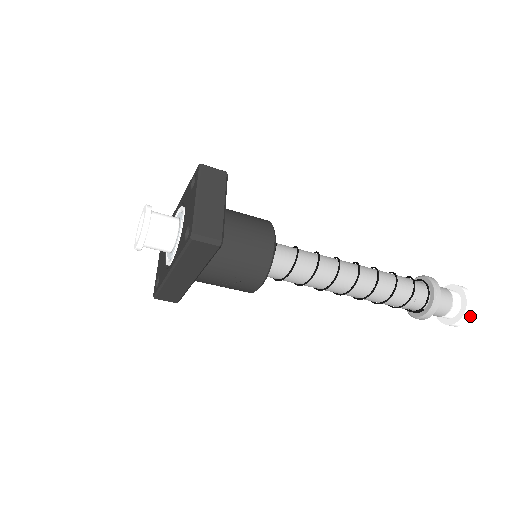
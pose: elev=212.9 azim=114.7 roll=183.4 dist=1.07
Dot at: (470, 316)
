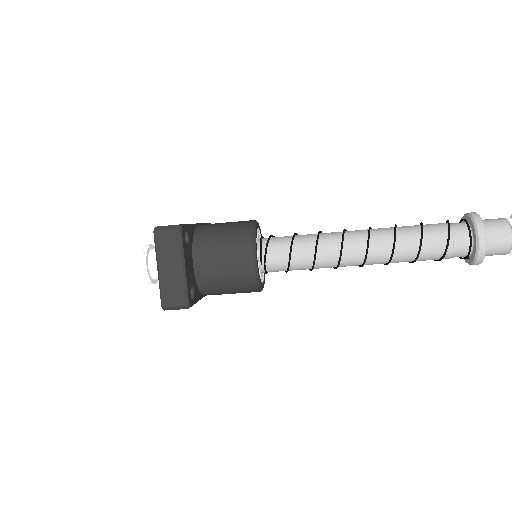
Dot at: out of frame
